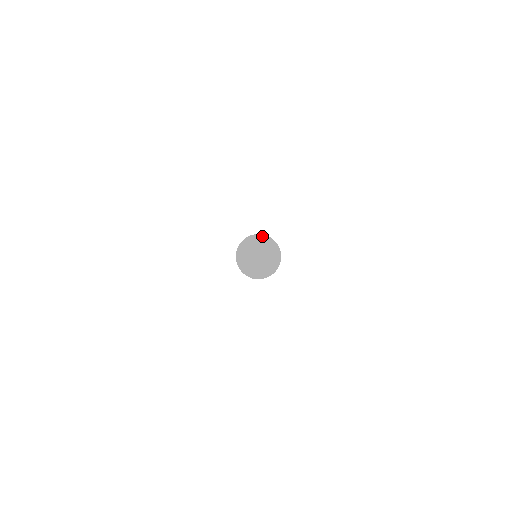
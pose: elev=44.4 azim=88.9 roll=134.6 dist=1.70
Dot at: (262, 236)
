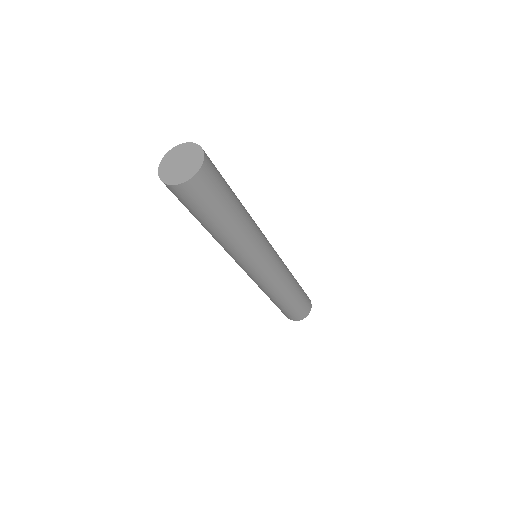
Dot at: (173, 149)
